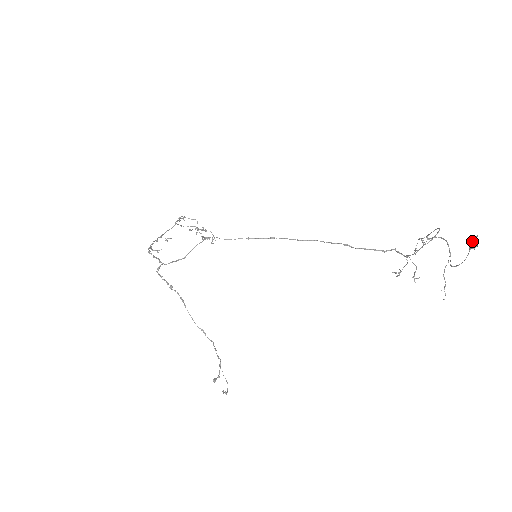
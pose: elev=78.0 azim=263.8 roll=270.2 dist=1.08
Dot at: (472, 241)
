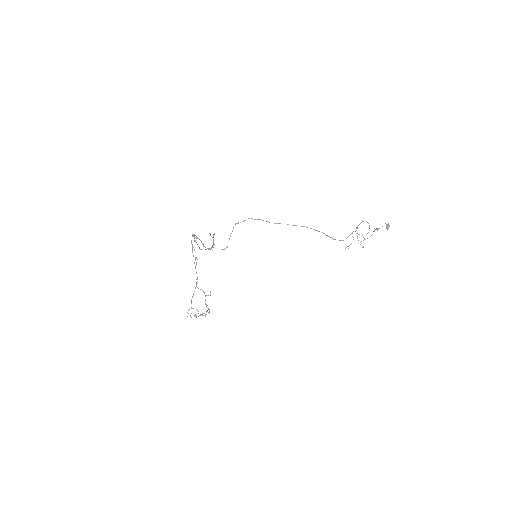
Dot at: (387, 225)
